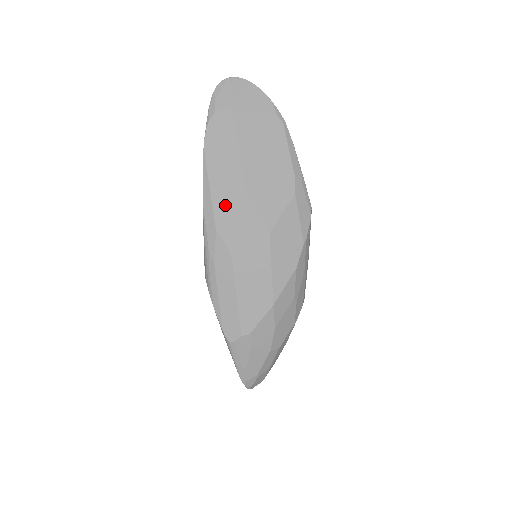
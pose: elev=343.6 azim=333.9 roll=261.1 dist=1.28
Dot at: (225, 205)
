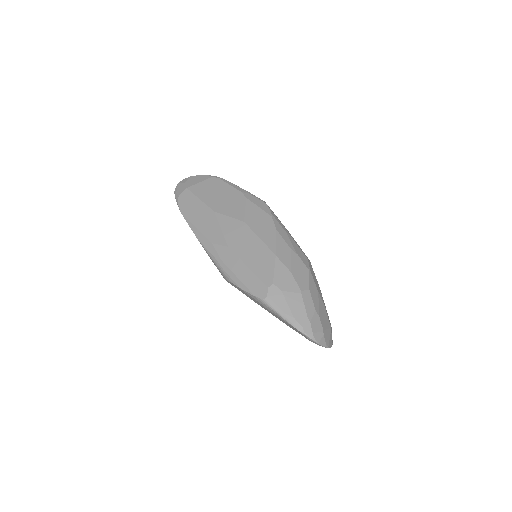
Dot at: (209, 228)
